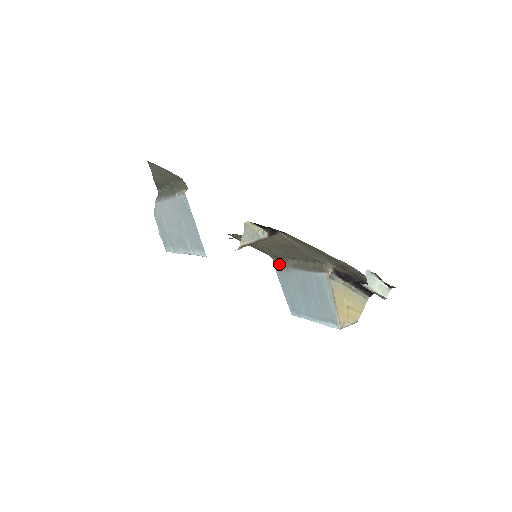
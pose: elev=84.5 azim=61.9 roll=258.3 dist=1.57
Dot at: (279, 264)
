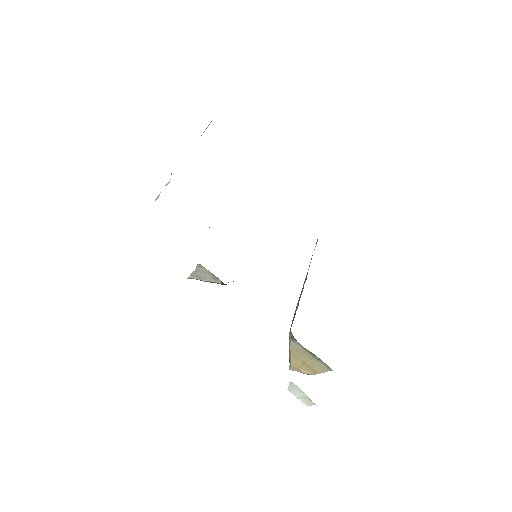
Dot at: occluded
